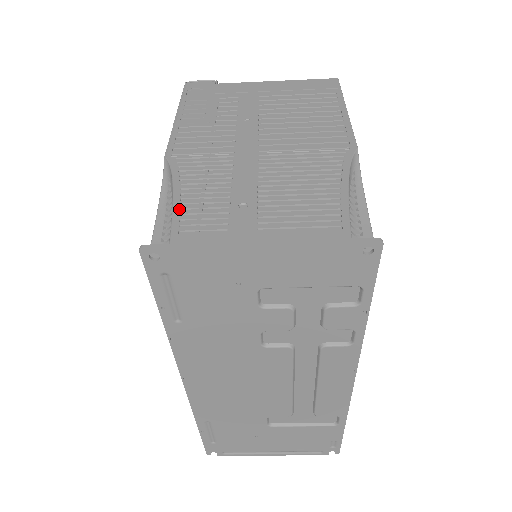
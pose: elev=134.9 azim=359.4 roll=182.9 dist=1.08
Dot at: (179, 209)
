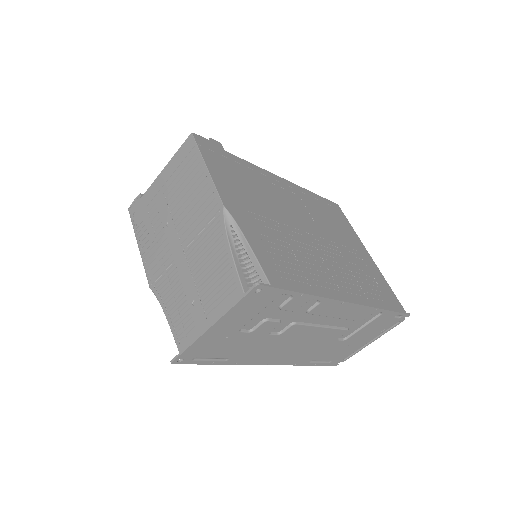
Dot at: (172, 326)
